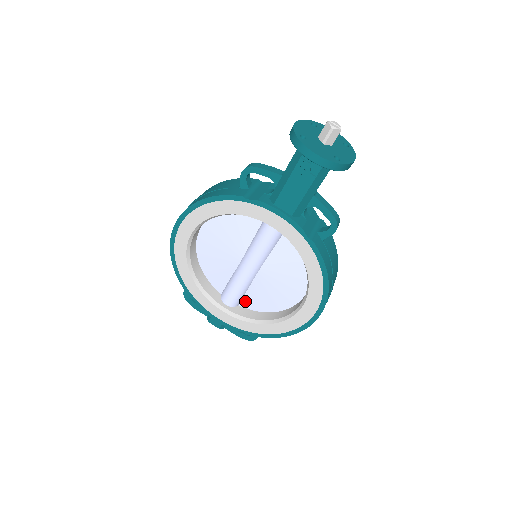
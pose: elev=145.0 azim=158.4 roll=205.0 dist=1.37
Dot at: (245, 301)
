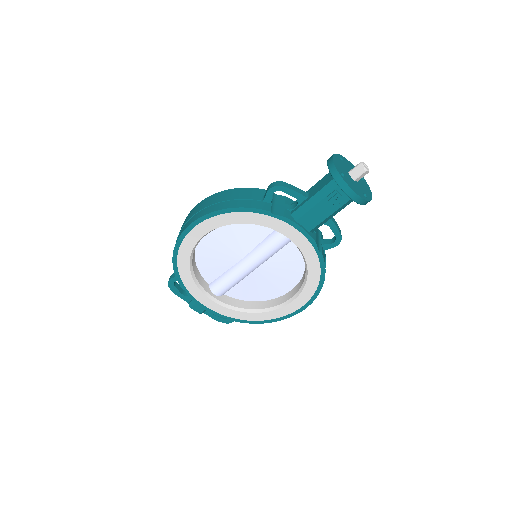
Dot at: (232, 291)
